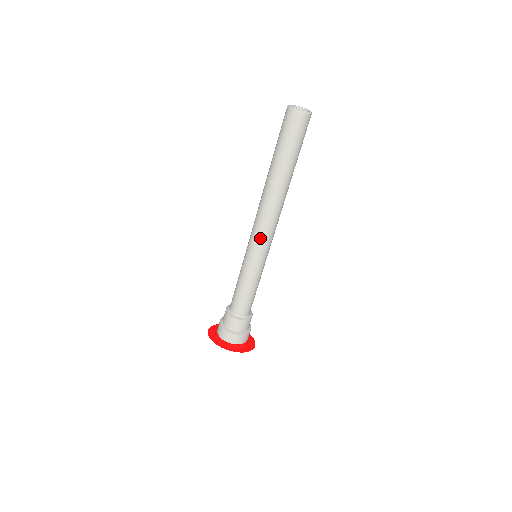
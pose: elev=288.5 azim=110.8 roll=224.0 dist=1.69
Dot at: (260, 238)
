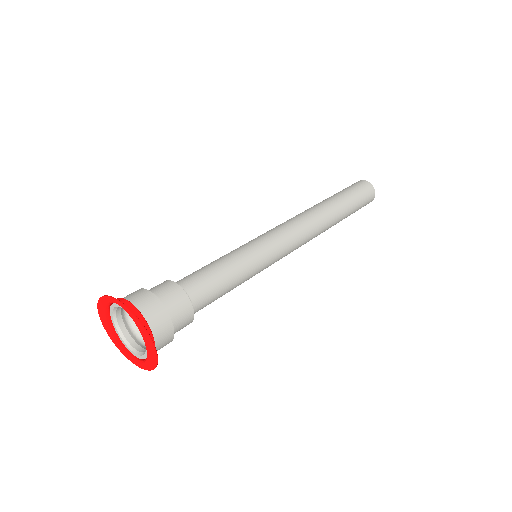
Dot at: (279, 229)
